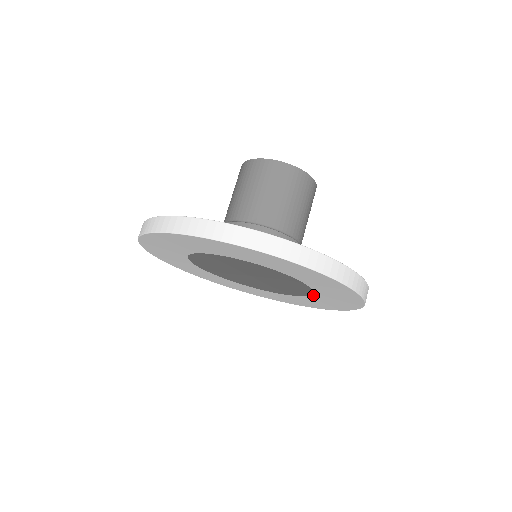
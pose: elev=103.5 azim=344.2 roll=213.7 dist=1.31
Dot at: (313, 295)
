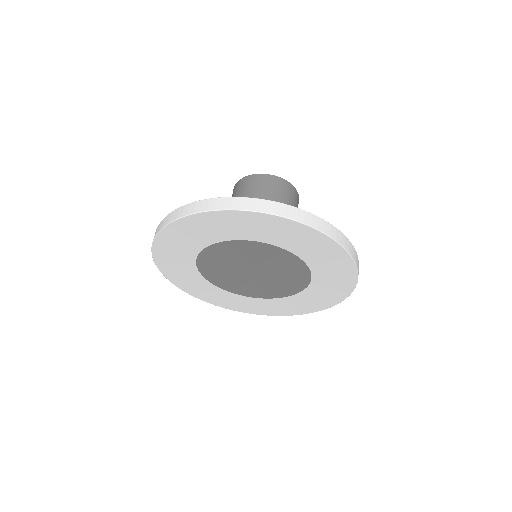
Dot at: (302, 292)
